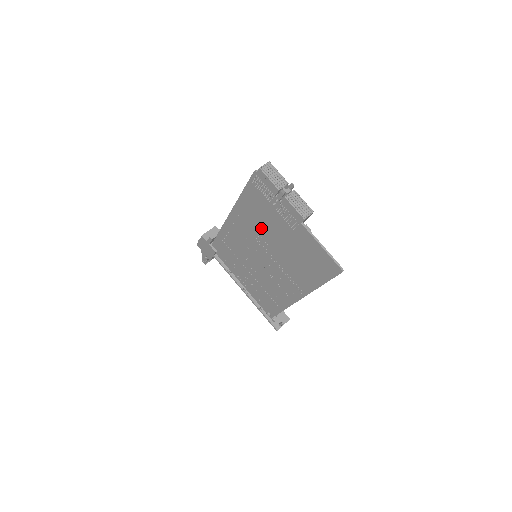
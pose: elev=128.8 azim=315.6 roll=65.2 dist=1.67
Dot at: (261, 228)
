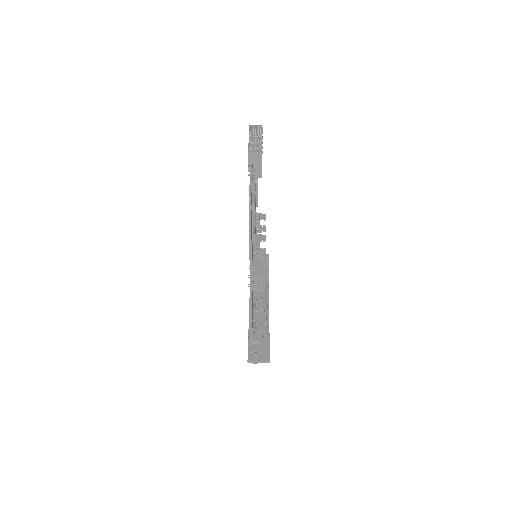
Dot at: occluded
